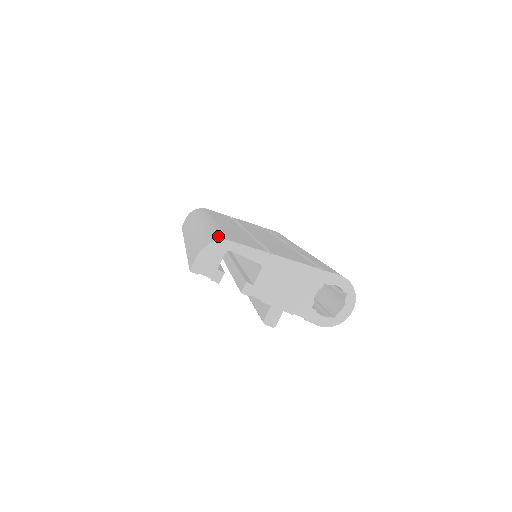
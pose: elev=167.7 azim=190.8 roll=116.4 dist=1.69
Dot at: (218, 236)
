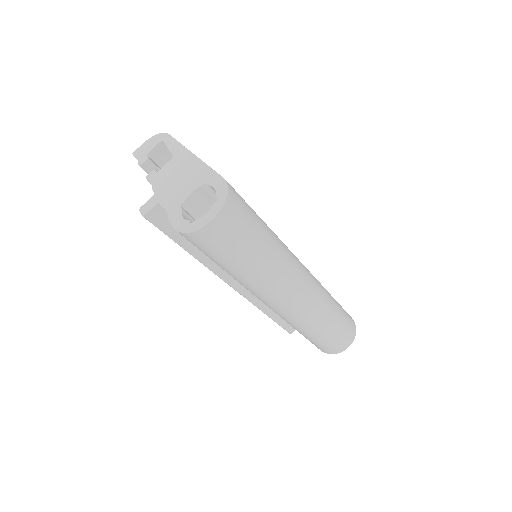
Dot at: occluded
